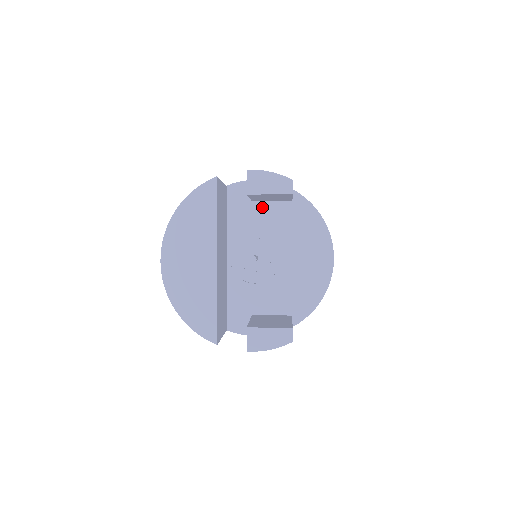
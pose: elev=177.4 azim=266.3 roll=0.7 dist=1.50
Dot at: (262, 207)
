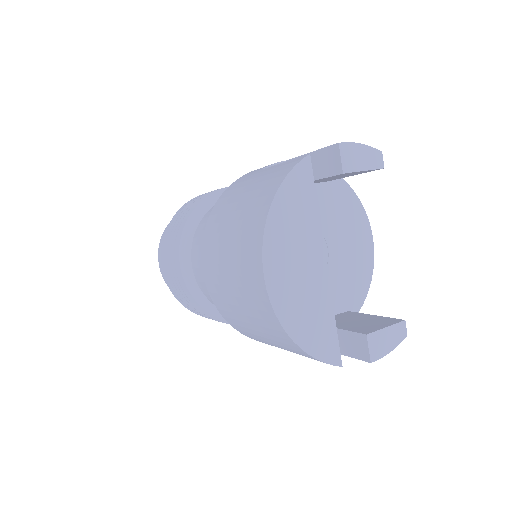
Dot at: occluded
